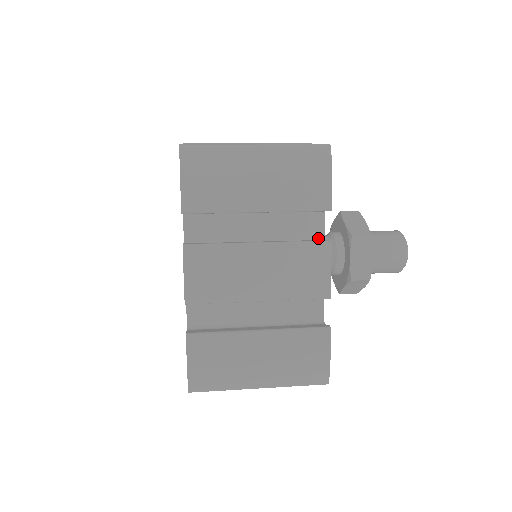
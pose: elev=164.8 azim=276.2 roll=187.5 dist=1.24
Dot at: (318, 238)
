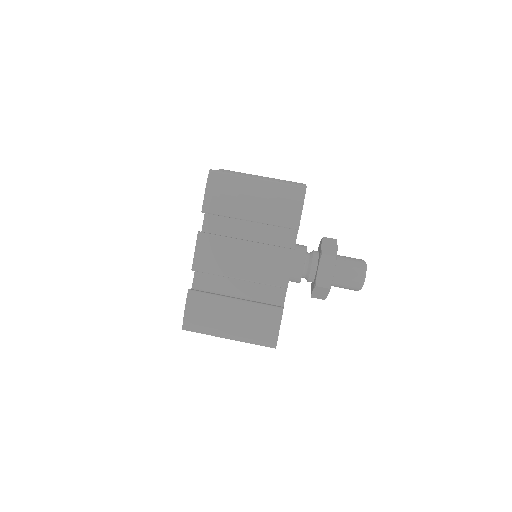
Dot at: occluded
